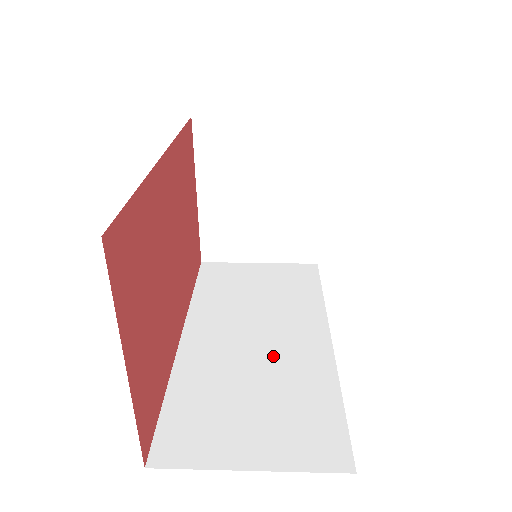
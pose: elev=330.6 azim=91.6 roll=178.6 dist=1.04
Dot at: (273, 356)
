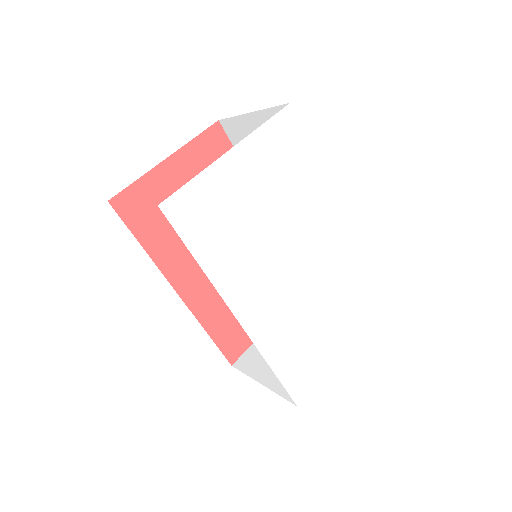
Dot at: occluded
